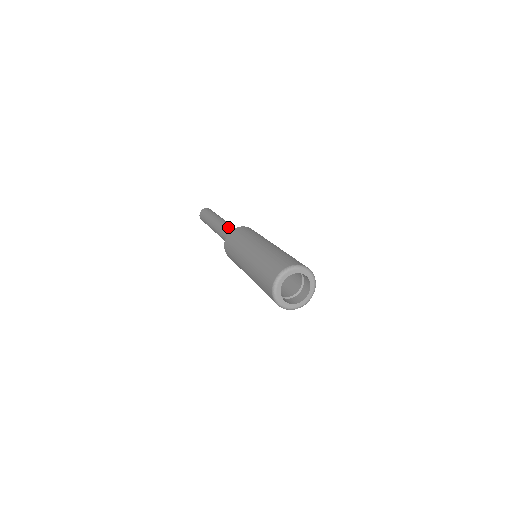
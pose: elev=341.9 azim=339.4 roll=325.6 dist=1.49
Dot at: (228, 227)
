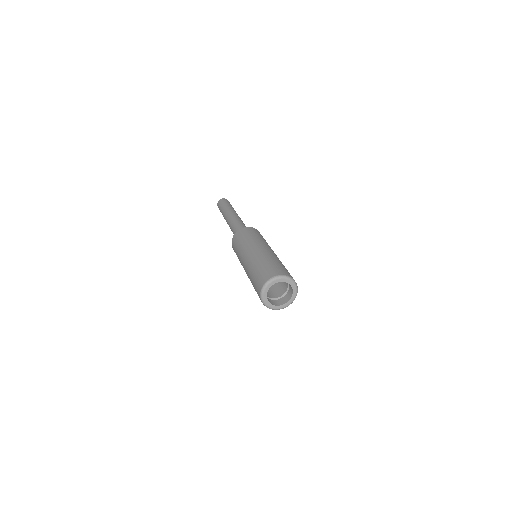
Dot at: (236, 224)
